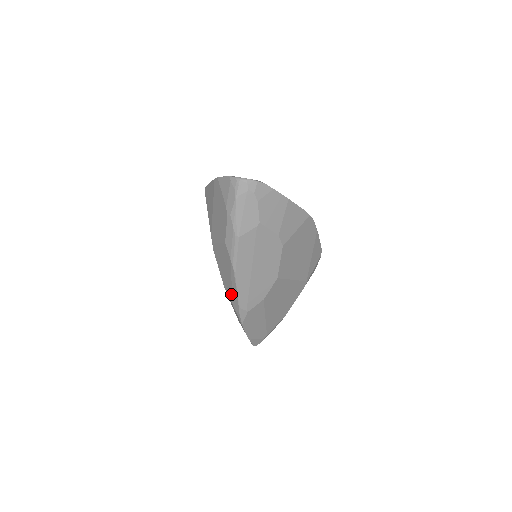
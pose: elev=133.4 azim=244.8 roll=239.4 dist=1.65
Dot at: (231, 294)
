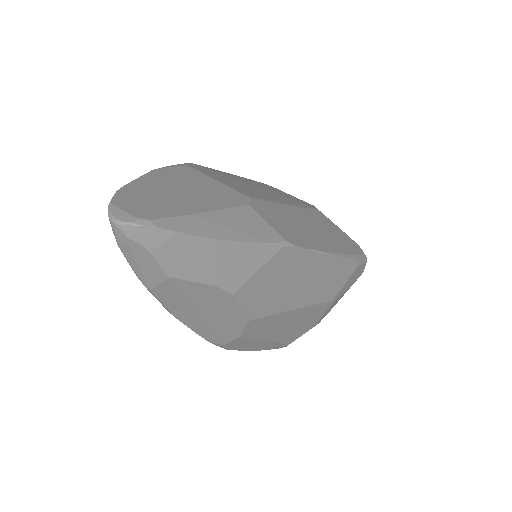
Dot at: occluded
